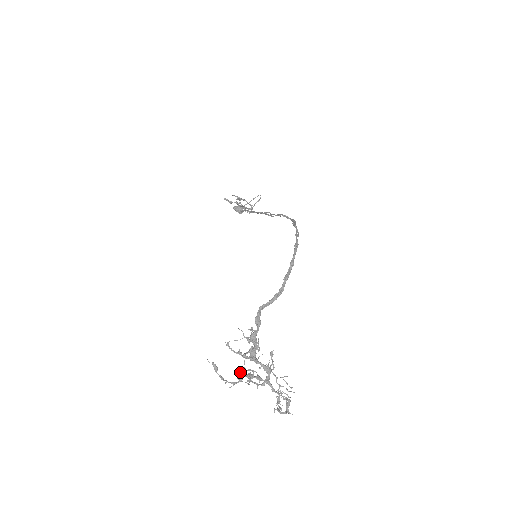
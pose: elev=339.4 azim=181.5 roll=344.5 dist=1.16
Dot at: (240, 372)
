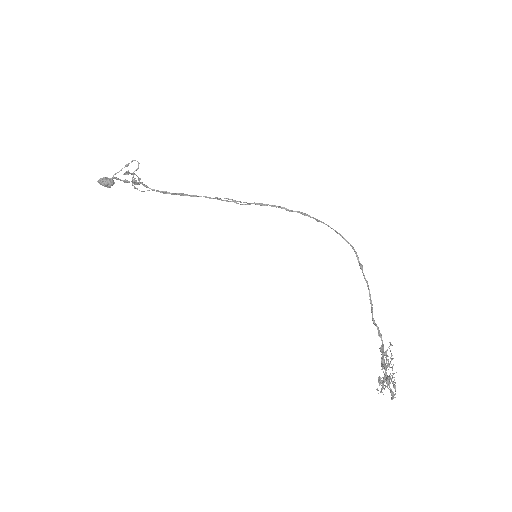
Dot at: (381, 383)
